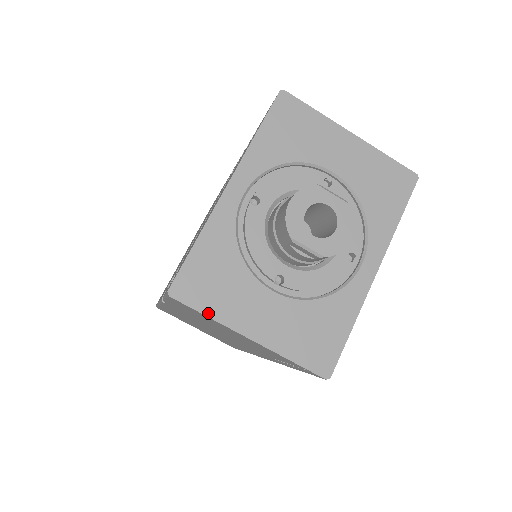
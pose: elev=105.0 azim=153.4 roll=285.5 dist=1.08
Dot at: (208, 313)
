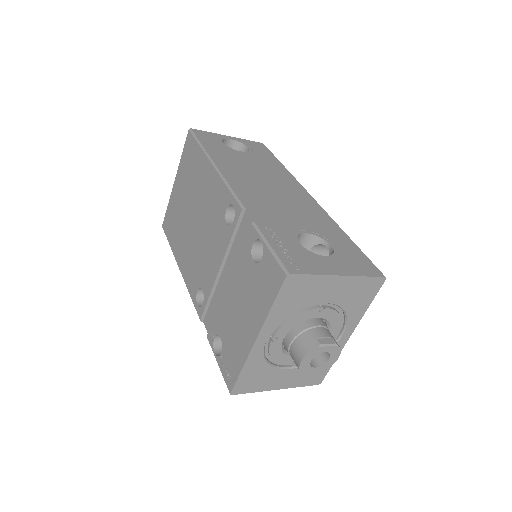
Dot at: (254, 391)
